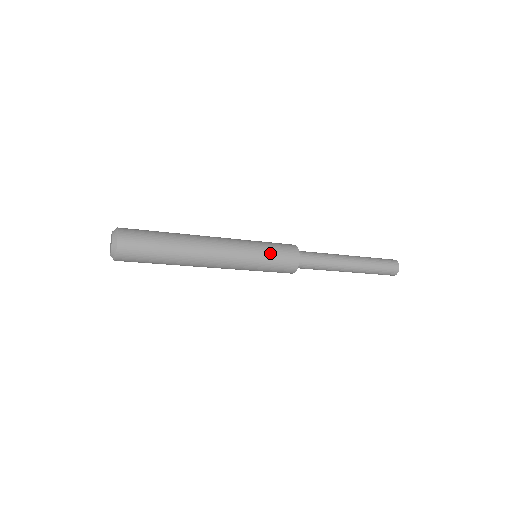
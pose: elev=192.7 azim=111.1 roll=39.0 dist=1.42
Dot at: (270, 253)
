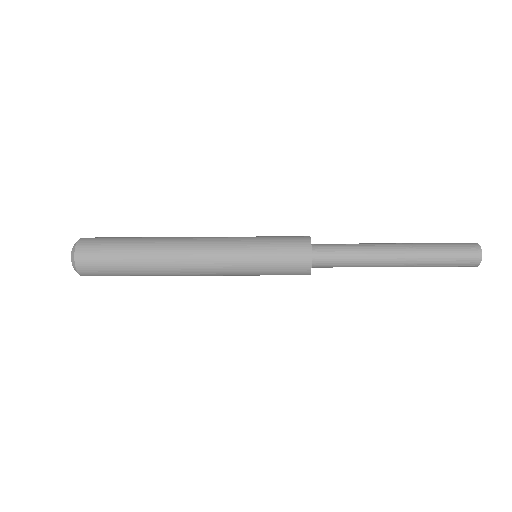
Dot at: (268, 244)
